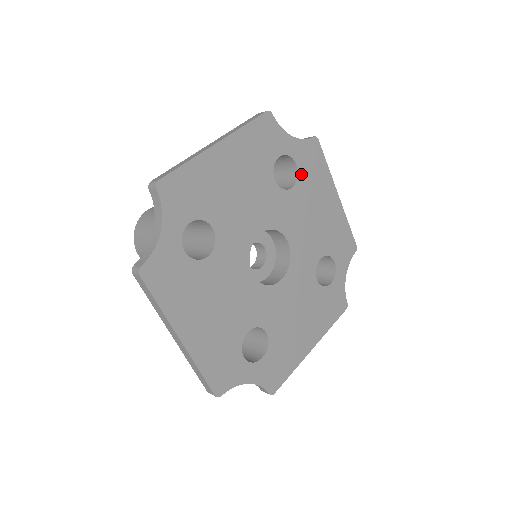
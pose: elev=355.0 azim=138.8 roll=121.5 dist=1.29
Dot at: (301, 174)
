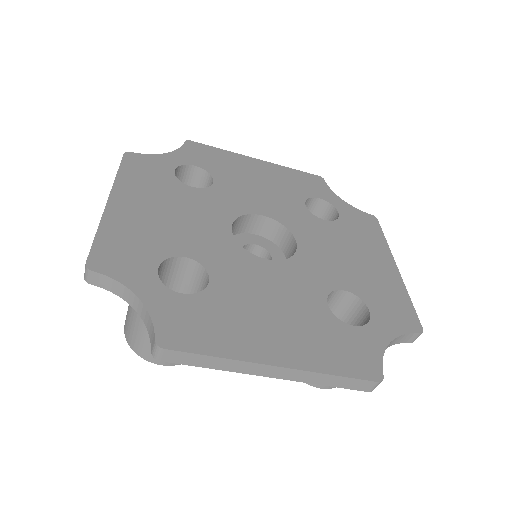
Dot at: (343, 221)
